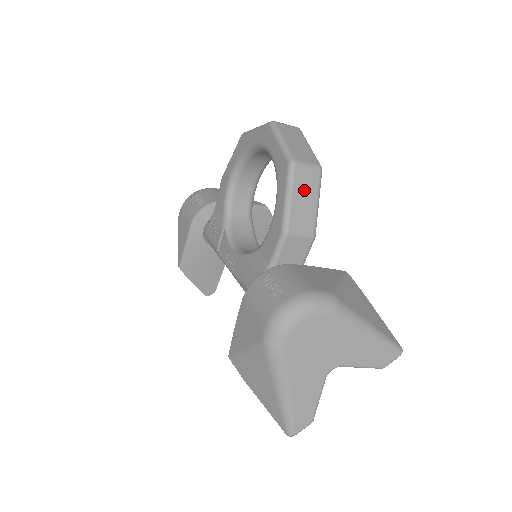
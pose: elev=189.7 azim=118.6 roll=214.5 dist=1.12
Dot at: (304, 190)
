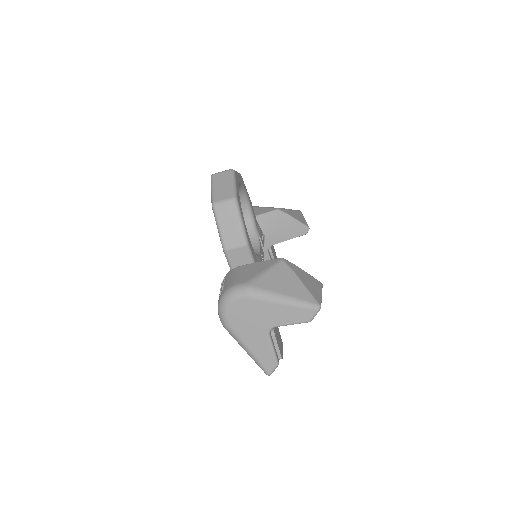
Dot at: (227, 219)
